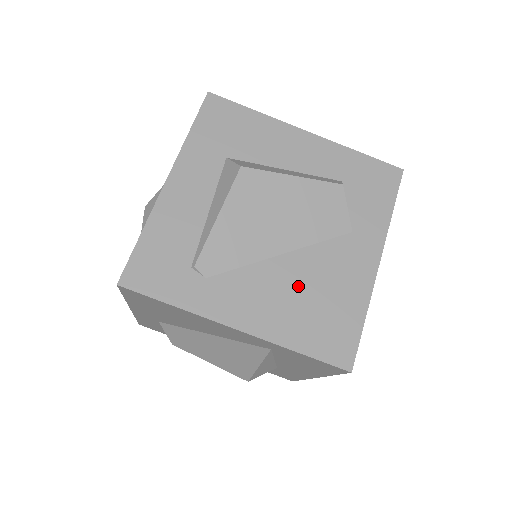
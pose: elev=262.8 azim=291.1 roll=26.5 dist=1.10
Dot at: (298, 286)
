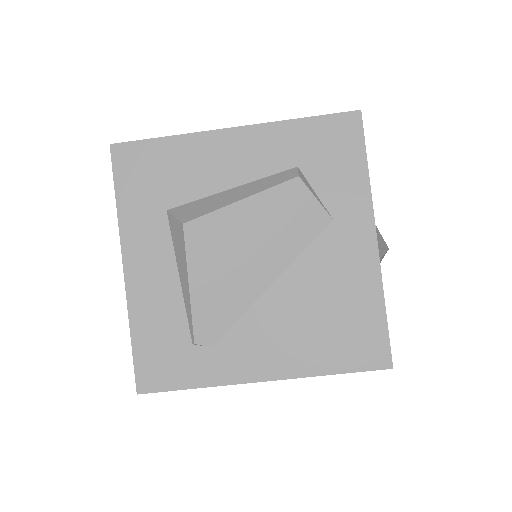
Dot at: (302, 309)
